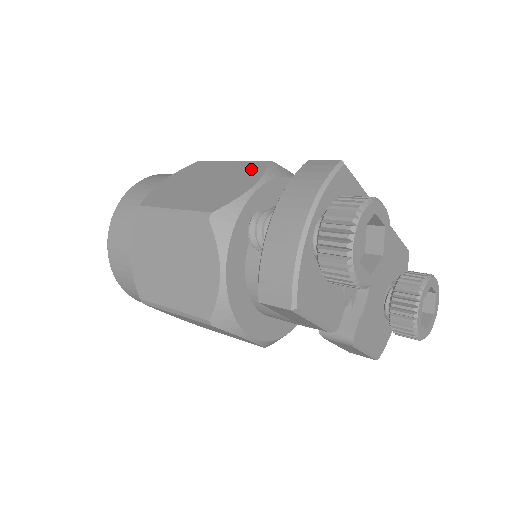
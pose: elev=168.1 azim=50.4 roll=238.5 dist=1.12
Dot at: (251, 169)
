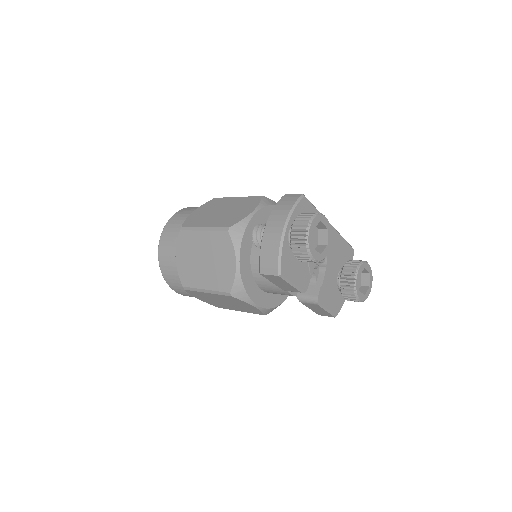
Dot at: (251, 201)
